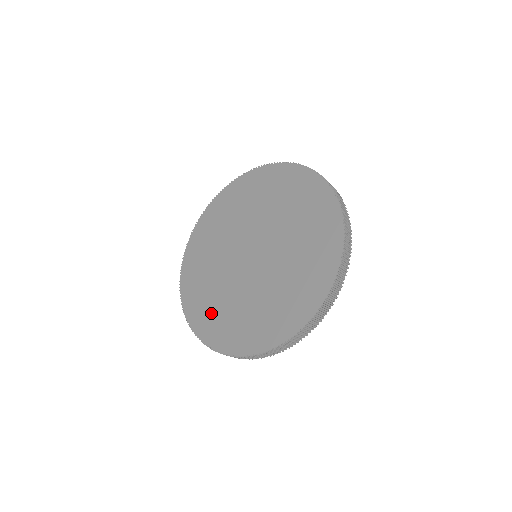
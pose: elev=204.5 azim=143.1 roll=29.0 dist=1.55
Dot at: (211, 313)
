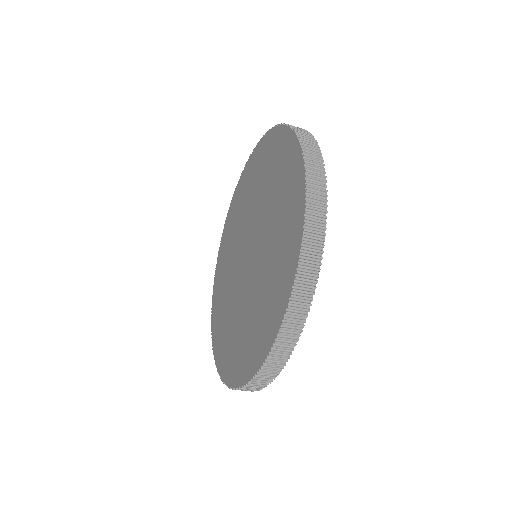
Dot at: (246, 344)
